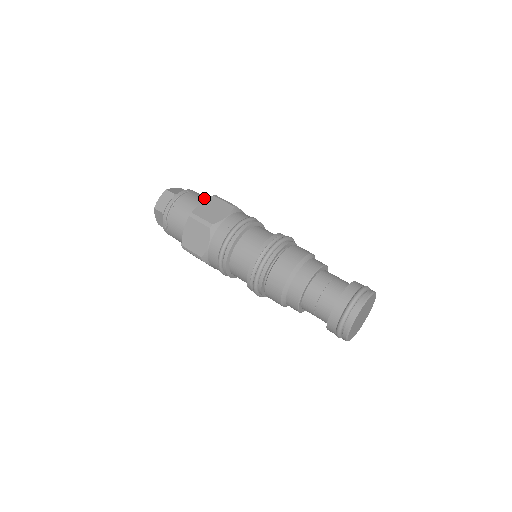
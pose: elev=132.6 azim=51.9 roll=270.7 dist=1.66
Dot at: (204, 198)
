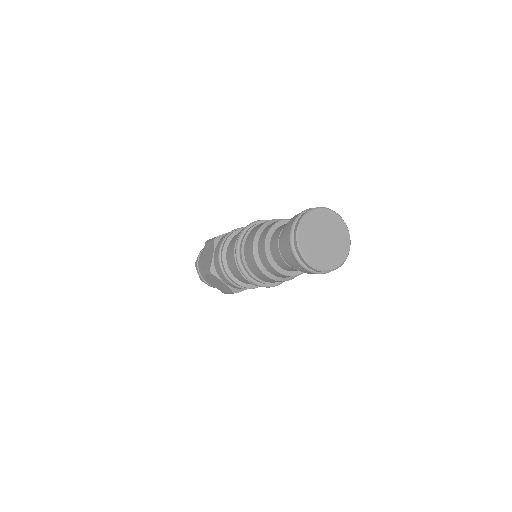
Dot at: occluded
